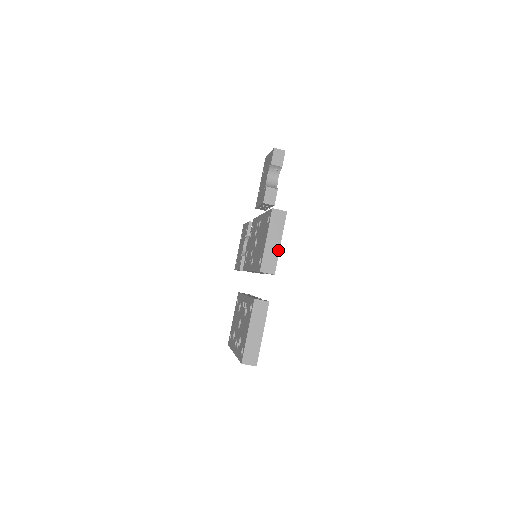
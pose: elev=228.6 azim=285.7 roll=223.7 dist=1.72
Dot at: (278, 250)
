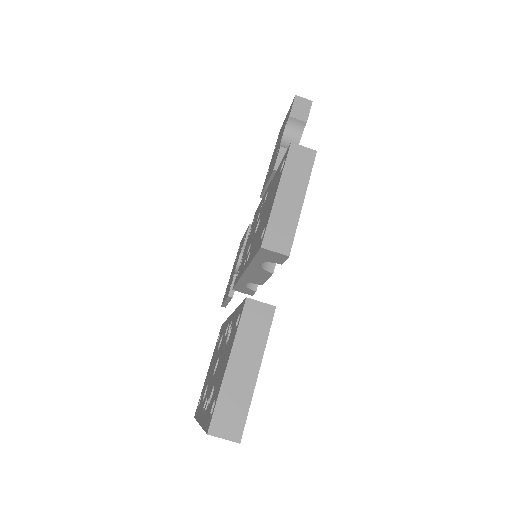
Dot at: (298, 213)
